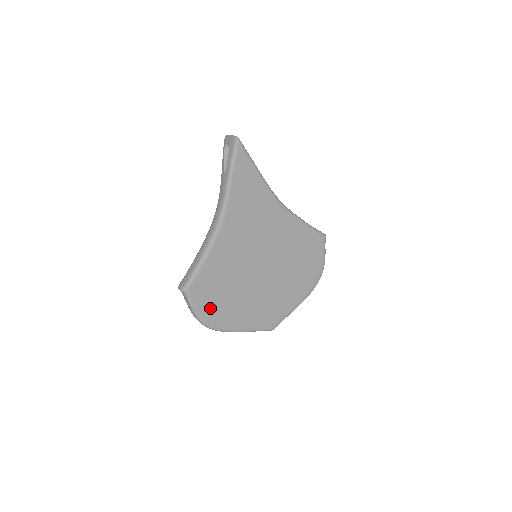
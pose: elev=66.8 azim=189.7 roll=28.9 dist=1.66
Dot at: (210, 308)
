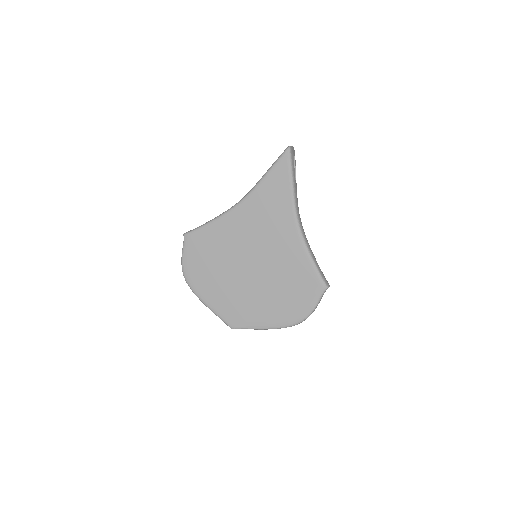
Dot at: (194, 264)
